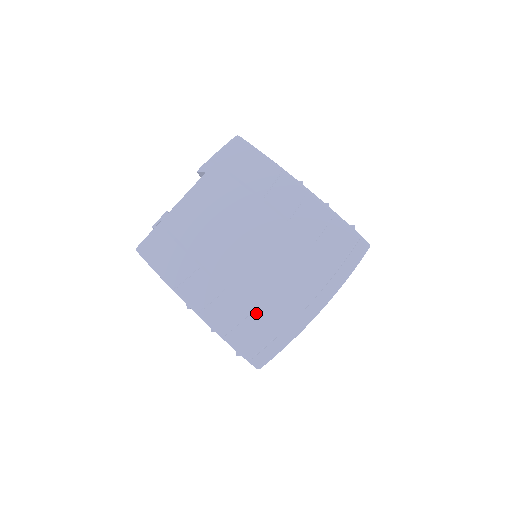
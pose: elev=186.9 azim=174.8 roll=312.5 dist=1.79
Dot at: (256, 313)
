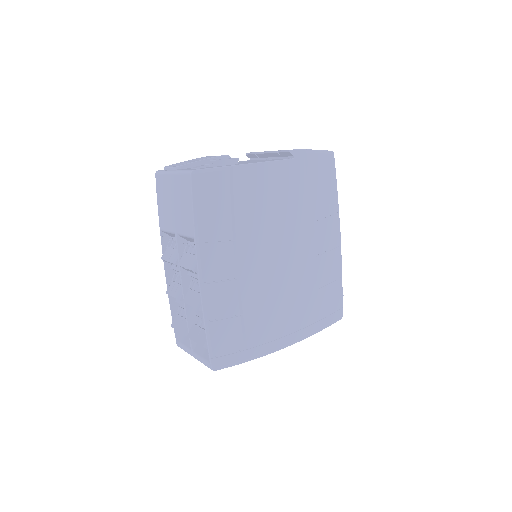
Dot at: (245, 318)
